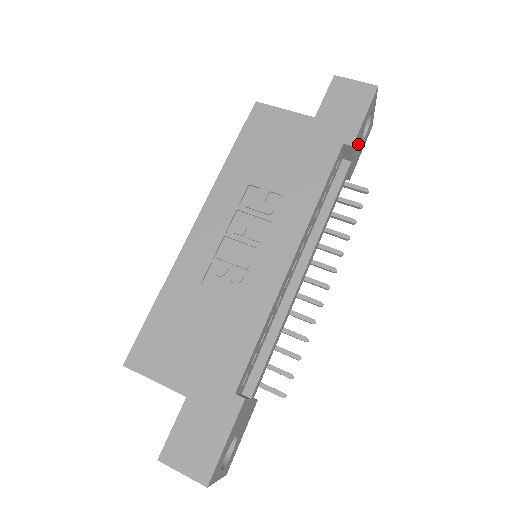
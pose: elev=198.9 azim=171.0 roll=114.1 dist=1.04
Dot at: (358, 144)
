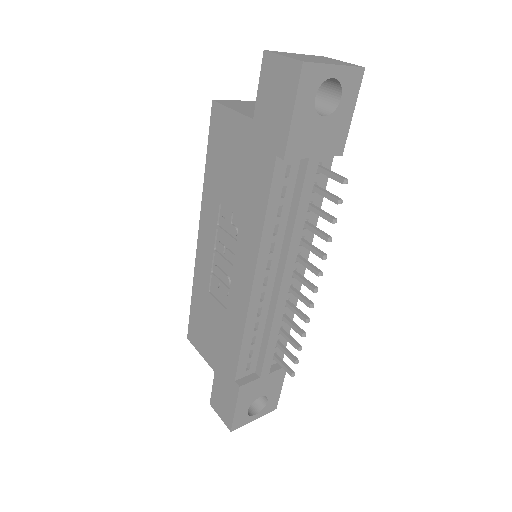
Dot at: (314, 133)
